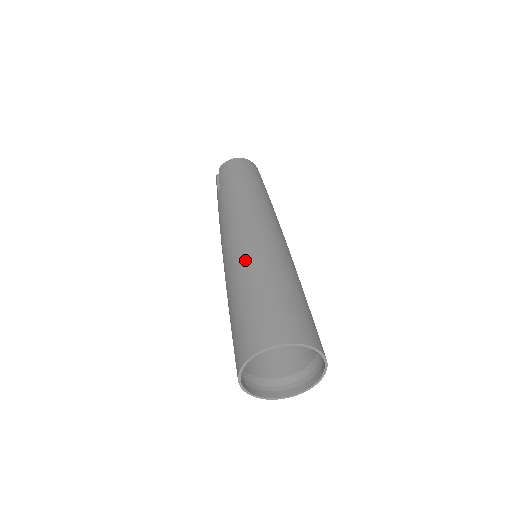
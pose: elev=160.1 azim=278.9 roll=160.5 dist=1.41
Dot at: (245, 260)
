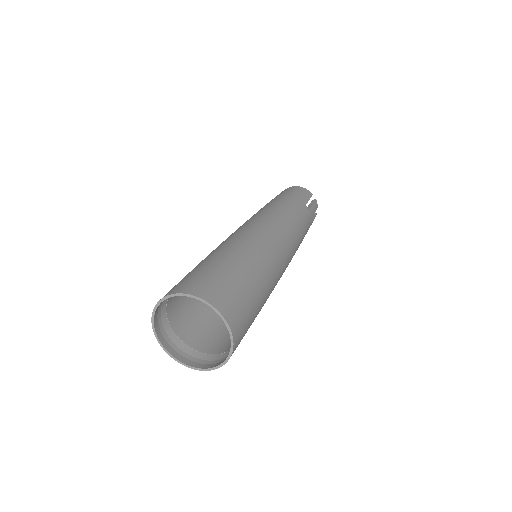
Dot at: occluded
